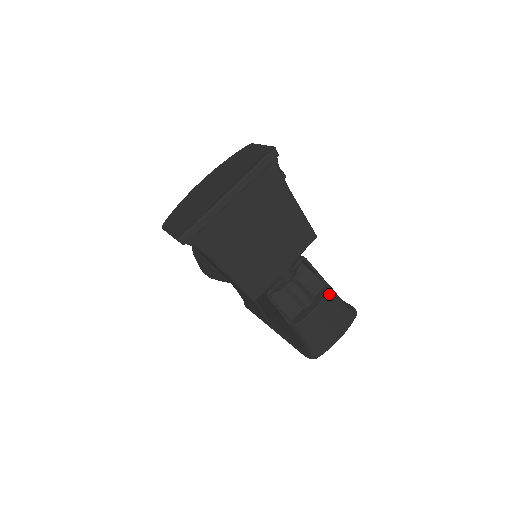
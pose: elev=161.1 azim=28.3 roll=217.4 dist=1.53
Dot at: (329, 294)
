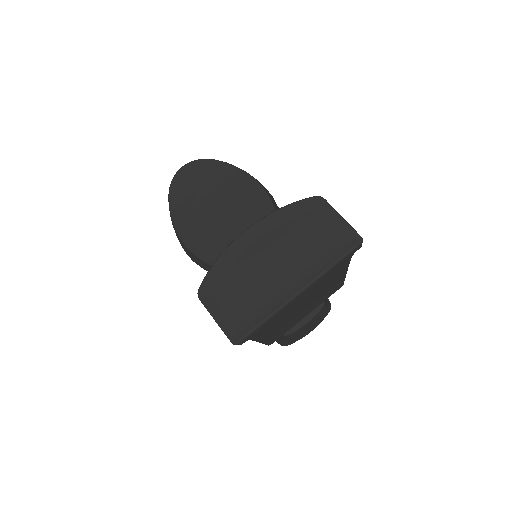
Dot at: (322, 308)
